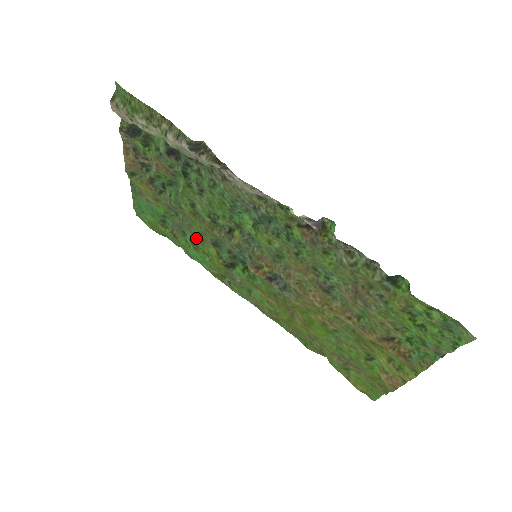
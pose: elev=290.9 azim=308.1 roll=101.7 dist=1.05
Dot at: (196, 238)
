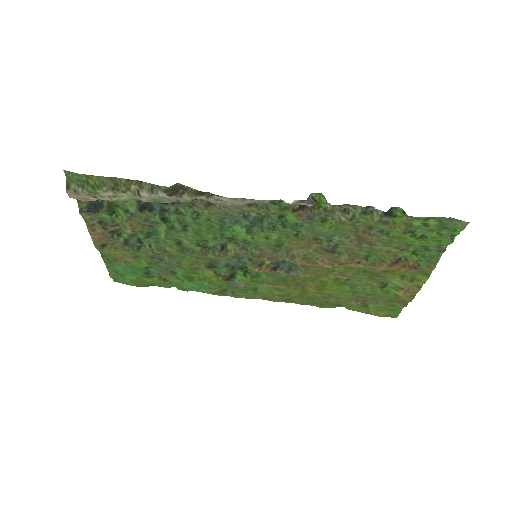
Dot at: (189, 271)
